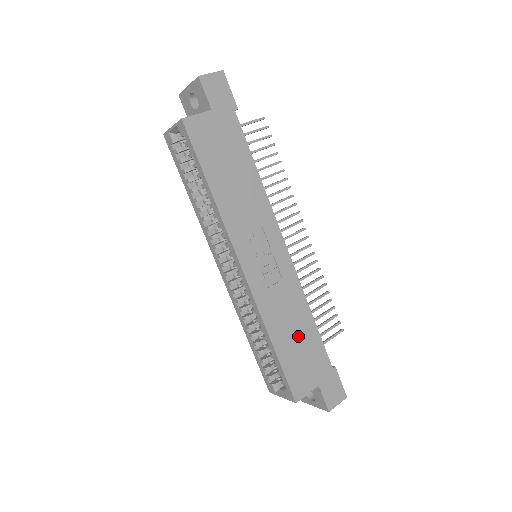
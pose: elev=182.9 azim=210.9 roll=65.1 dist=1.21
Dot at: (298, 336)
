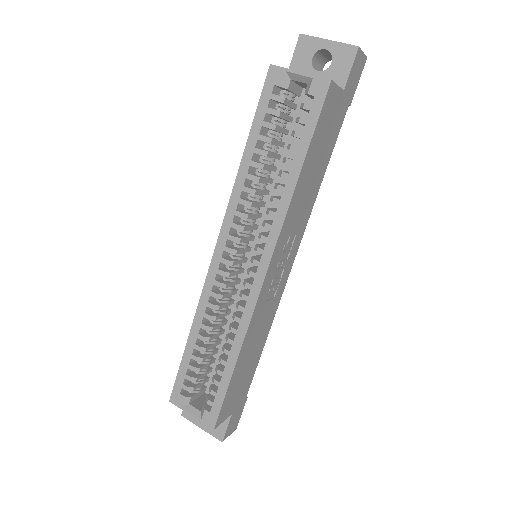
Dot at: (250, 359)
